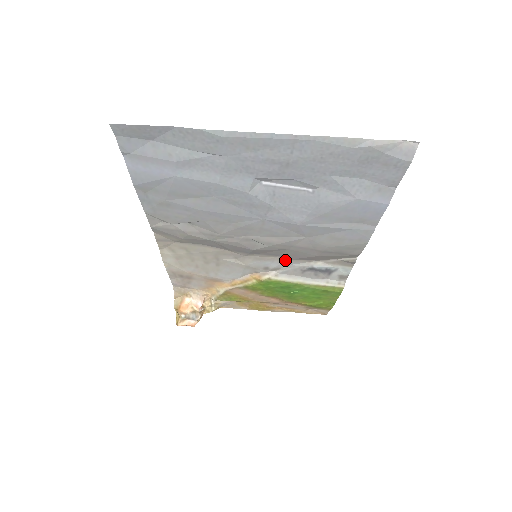
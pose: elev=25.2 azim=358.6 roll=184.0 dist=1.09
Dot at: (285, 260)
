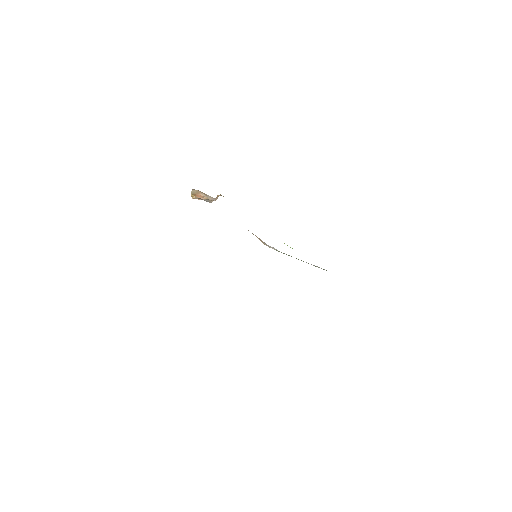
Dot at: occluded
